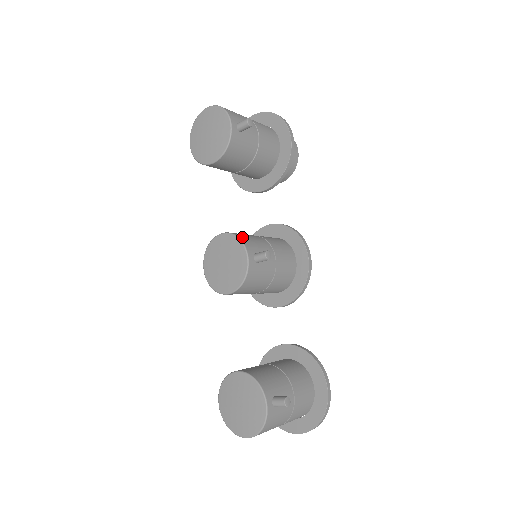
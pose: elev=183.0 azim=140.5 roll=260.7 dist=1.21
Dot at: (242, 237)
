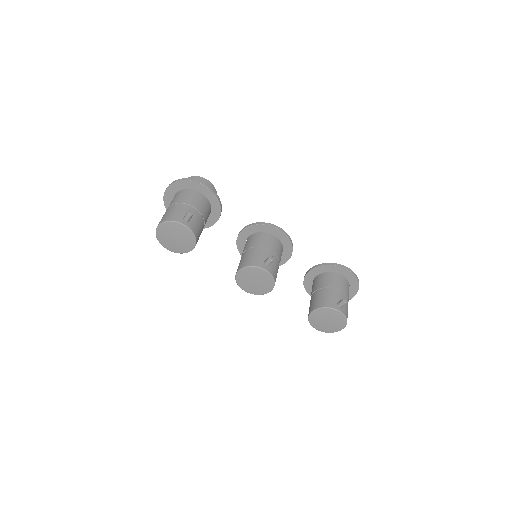
Dot at: (250, 263)
